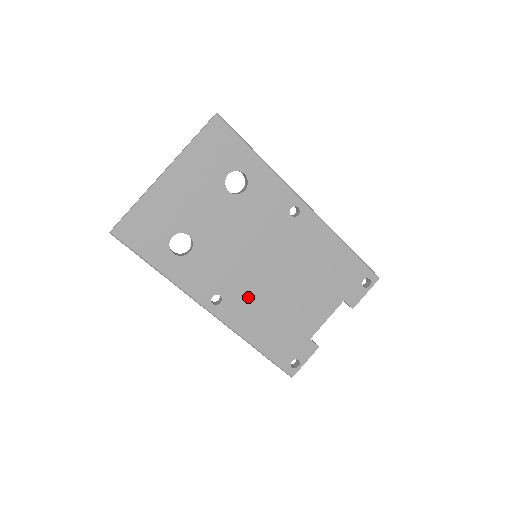
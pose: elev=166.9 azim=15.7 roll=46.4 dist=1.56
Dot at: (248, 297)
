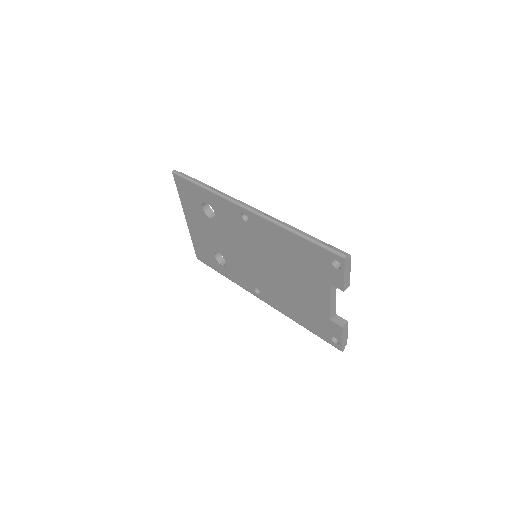
Dot at: (270, 288)
